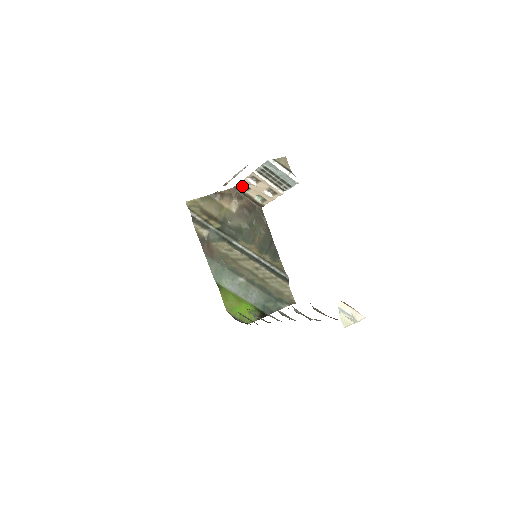
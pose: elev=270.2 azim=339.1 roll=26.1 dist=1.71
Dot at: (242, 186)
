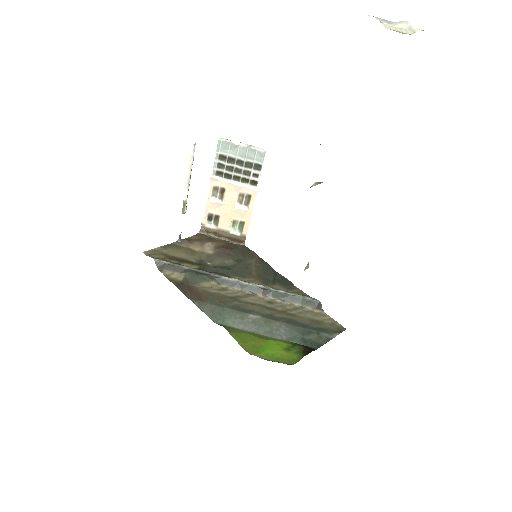
Dot at: (209, 223)
